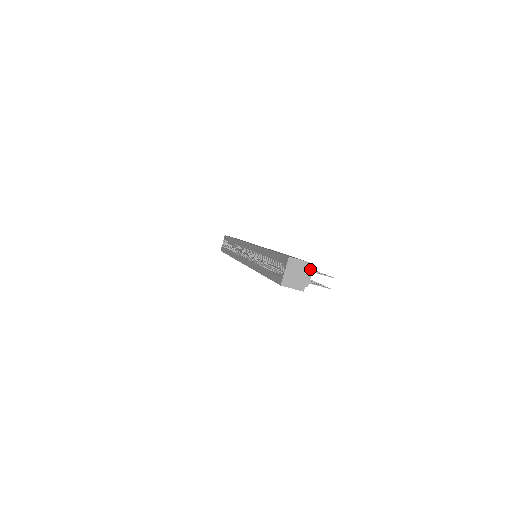
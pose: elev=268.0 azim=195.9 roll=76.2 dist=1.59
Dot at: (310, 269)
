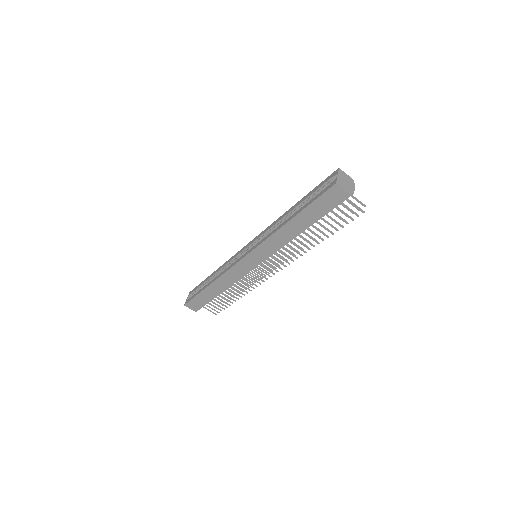
Dot at: (353, 183)
